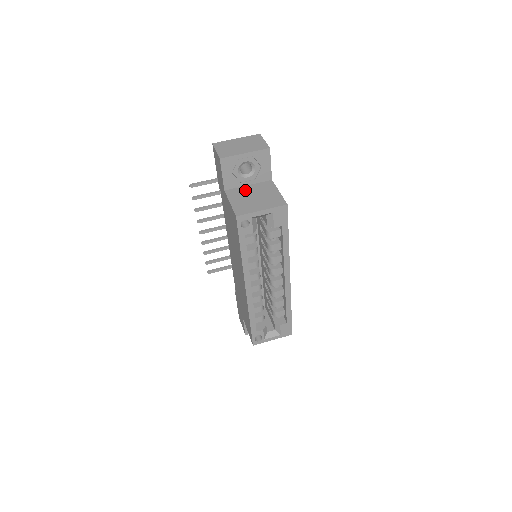
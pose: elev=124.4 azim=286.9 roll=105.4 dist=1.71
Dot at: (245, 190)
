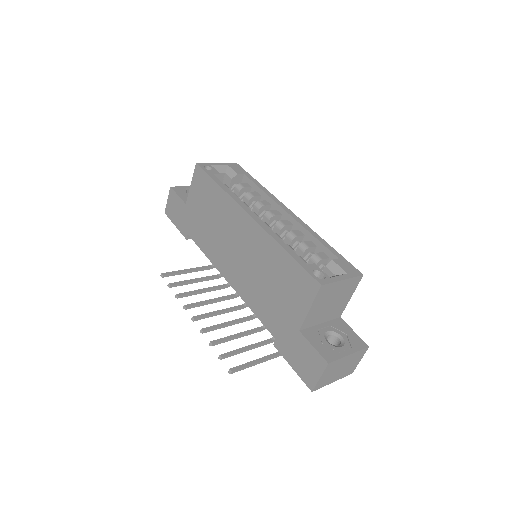
Dot at: occluded
